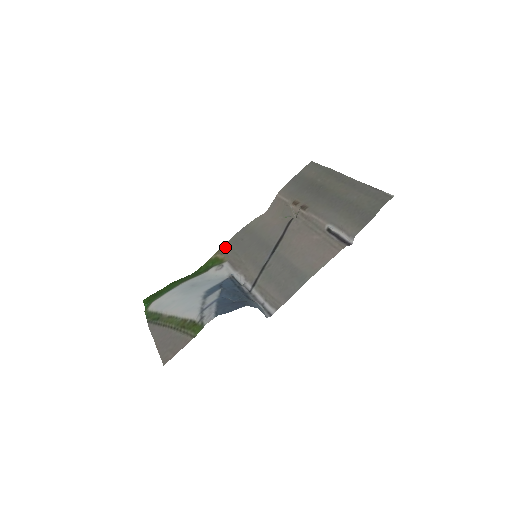
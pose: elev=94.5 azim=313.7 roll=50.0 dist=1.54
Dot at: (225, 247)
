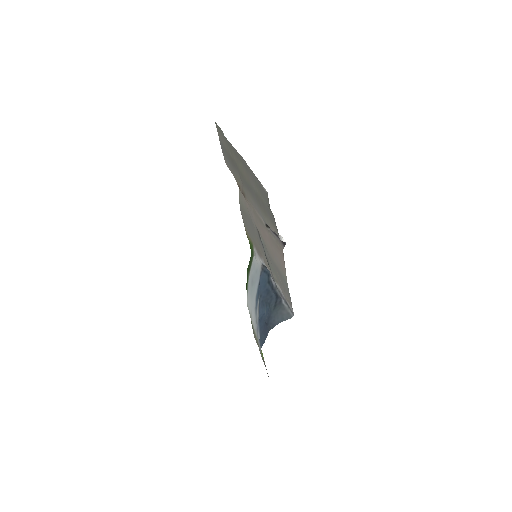
Dot at: (246, 229)
